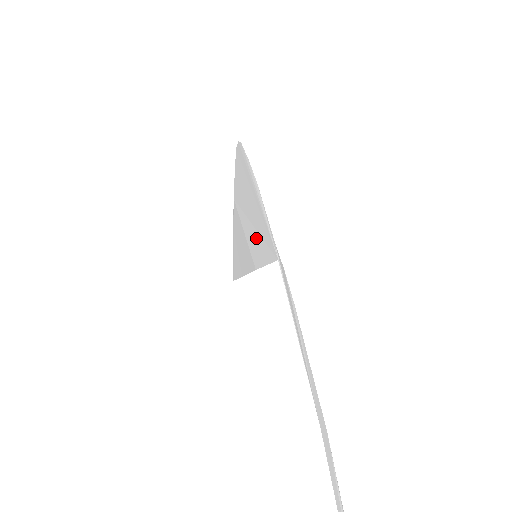
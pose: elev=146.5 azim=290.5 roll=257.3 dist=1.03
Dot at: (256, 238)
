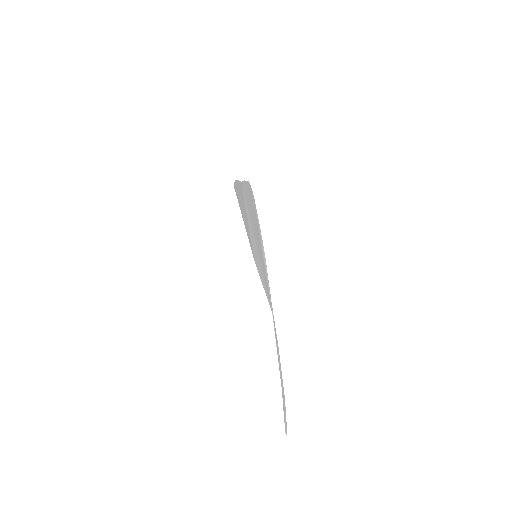
Dot at: (258, 257)
